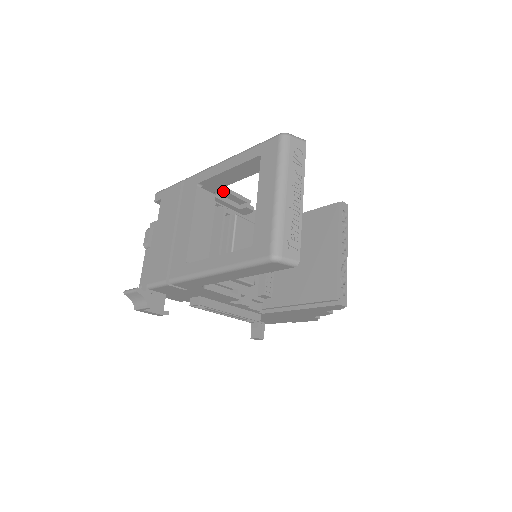
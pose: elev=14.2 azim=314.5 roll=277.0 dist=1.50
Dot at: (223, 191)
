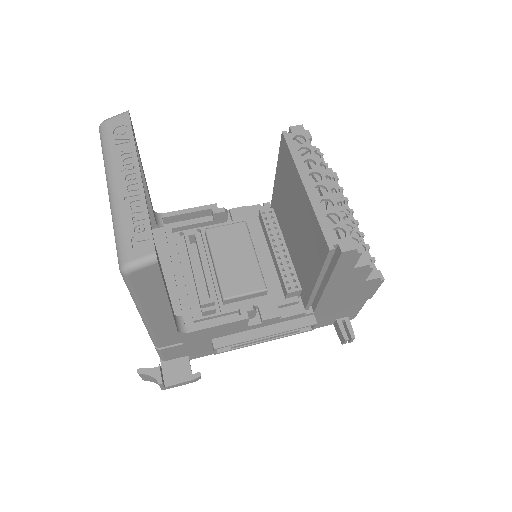
Dot at: (175, 217)
